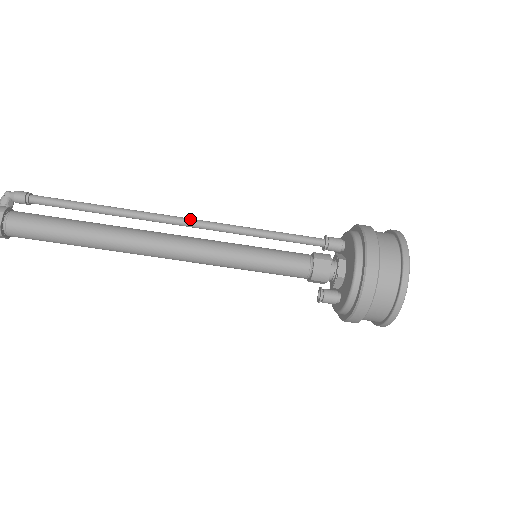
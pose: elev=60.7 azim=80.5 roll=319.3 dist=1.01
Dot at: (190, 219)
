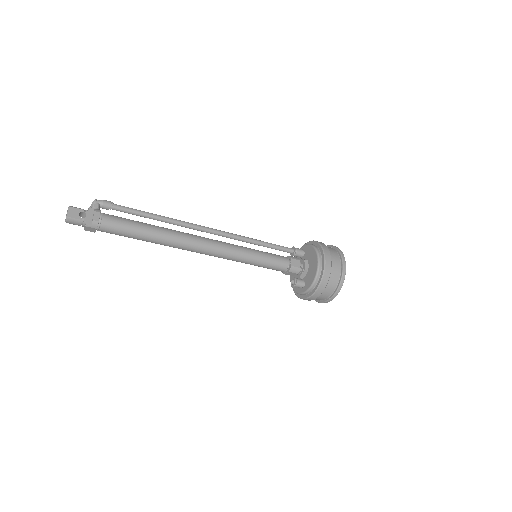
Dot at: occluded
